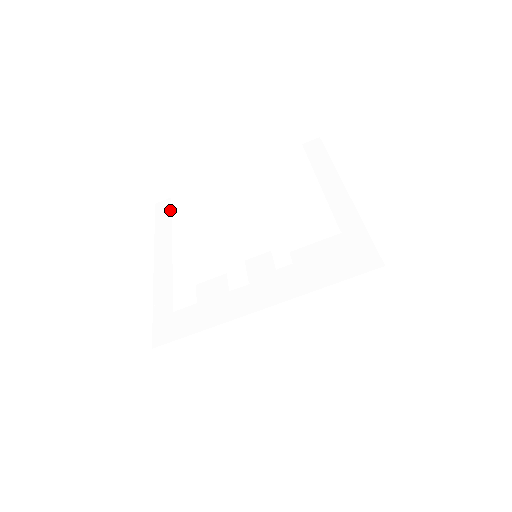
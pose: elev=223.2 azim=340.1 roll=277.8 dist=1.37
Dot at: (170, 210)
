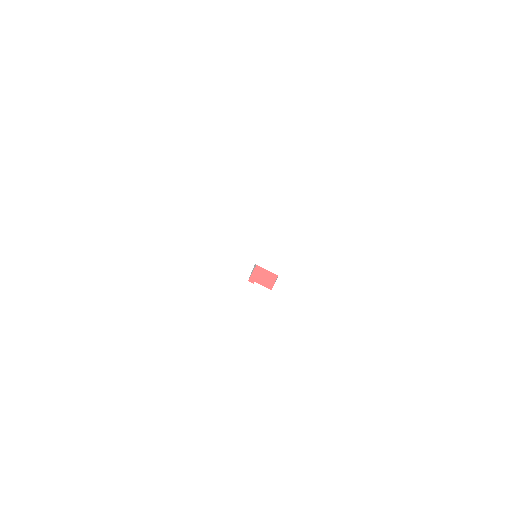
Dot at: (103, 266)
